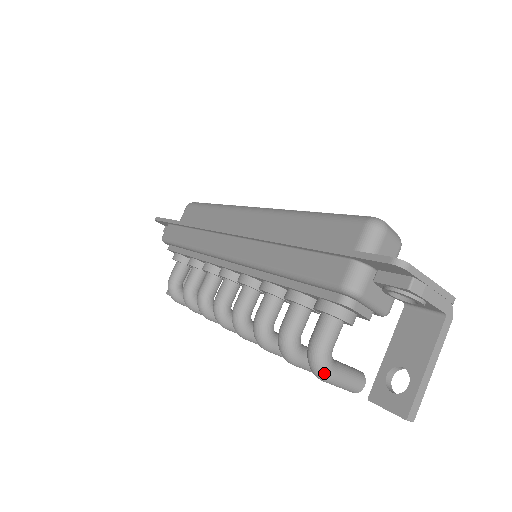
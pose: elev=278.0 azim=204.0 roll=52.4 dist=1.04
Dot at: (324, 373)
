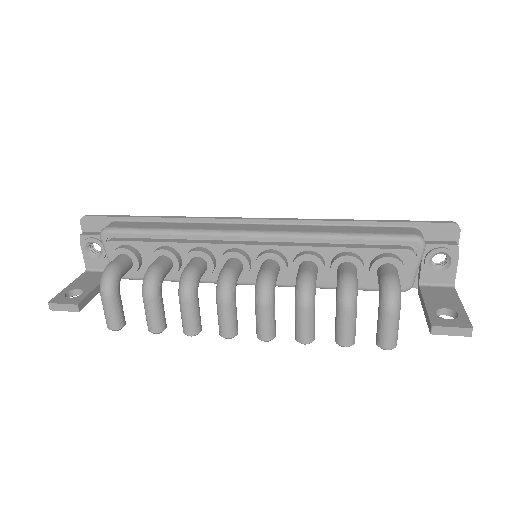
Dot at: (399, 300)
